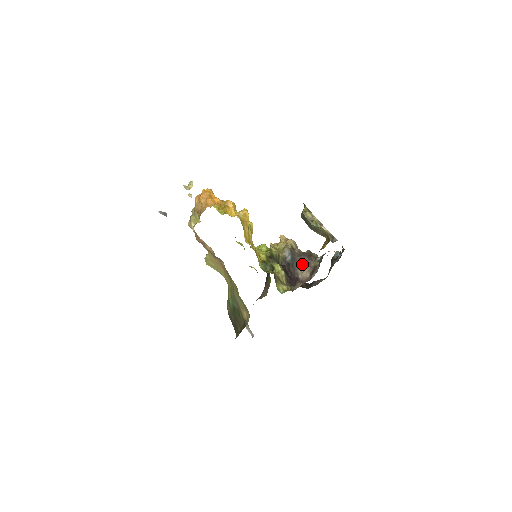
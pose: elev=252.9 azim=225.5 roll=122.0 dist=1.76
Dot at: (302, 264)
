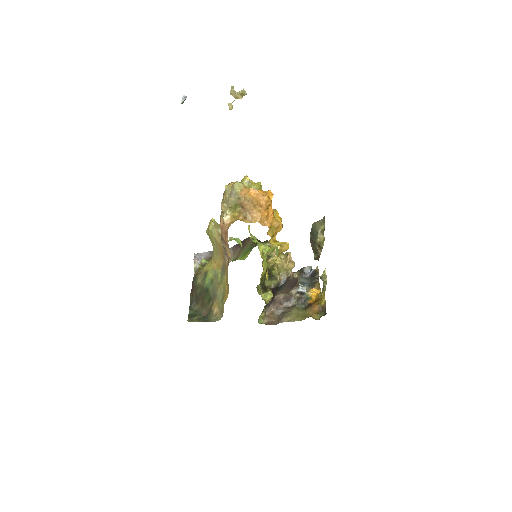
Dot at: (285, 288)
